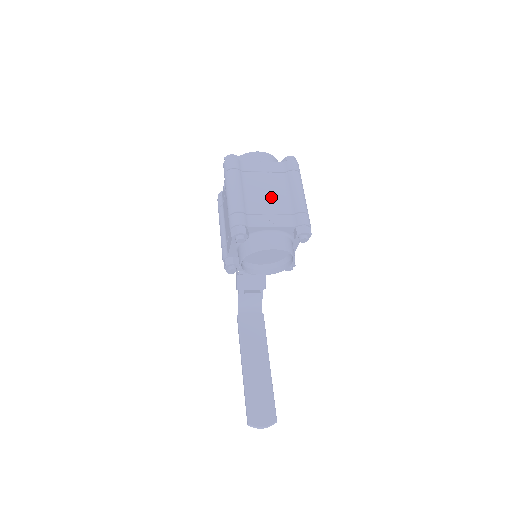
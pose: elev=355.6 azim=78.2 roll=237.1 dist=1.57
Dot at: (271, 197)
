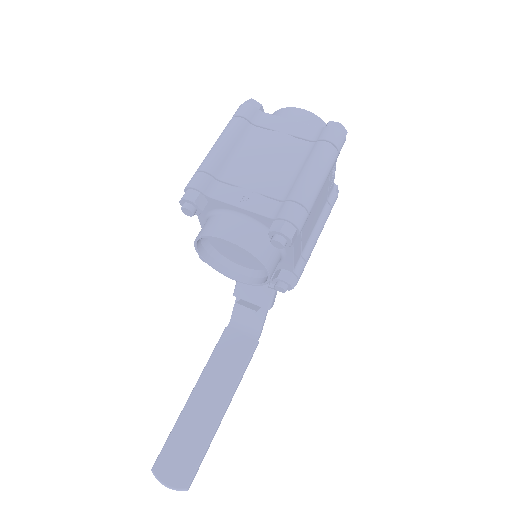
Dot at: (268, 168)
